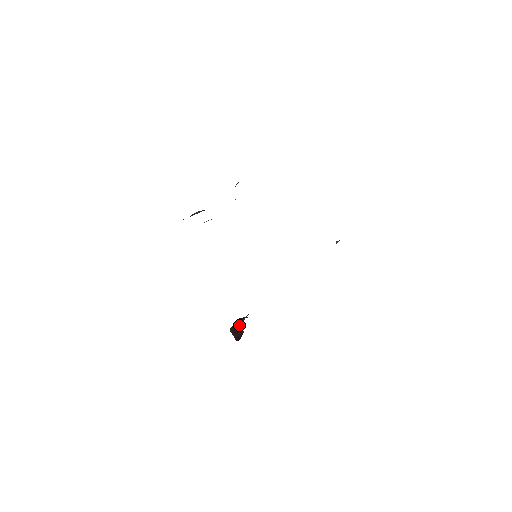
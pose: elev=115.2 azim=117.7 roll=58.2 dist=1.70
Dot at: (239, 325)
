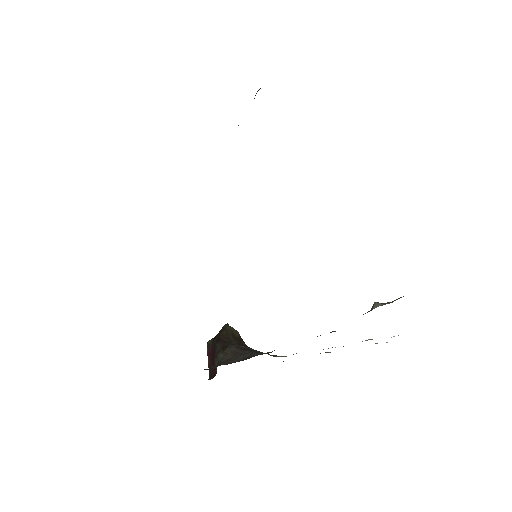
Dot at: (215, 355)
